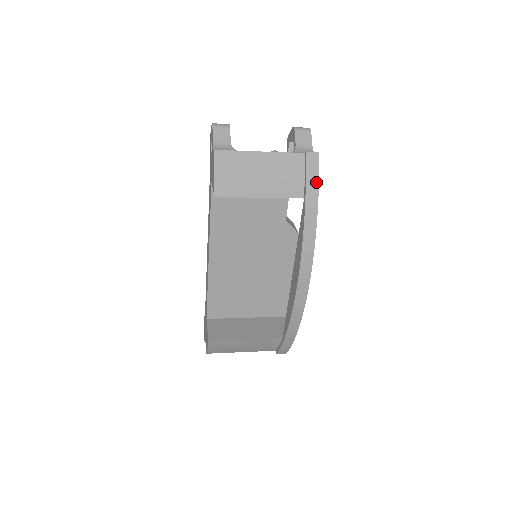
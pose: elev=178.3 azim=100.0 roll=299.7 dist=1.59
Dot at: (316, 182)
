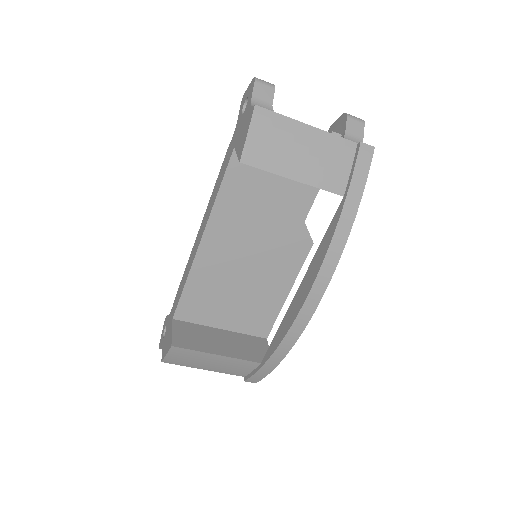
Dot at: (363, 181)
